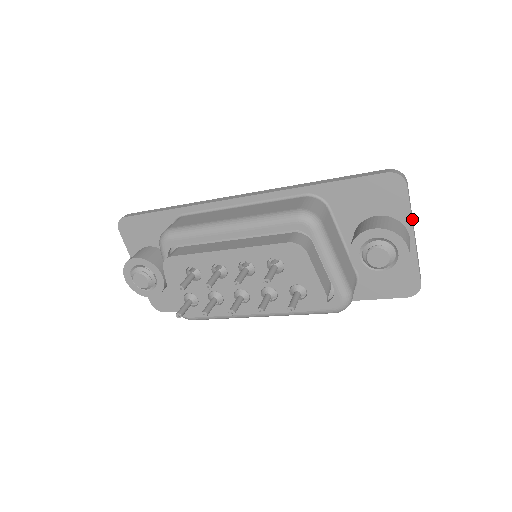
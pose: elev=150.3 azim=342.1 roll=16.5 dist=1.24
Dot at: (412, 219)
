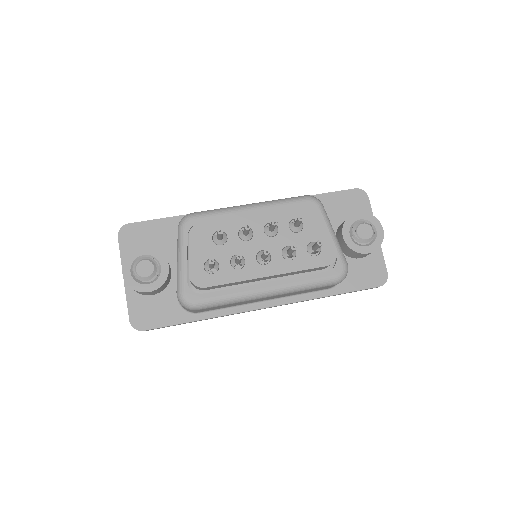
Dot at: occluded
